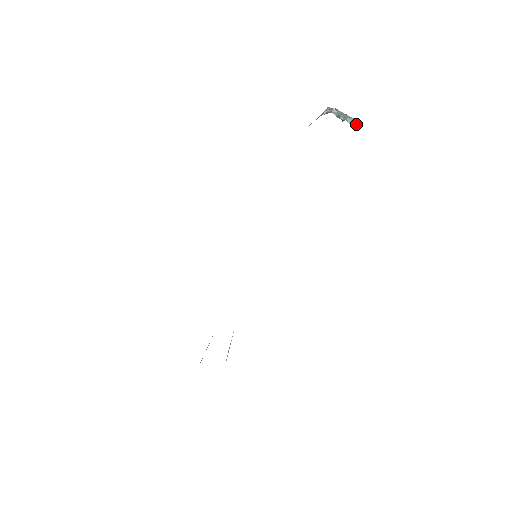
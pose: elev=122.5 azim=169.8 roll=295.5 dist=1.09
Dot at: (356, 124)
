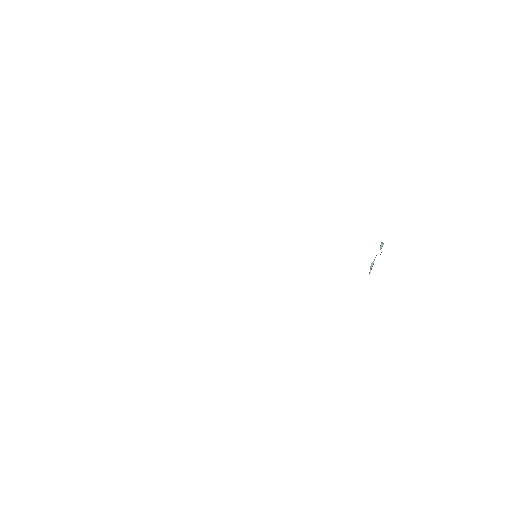
Dot at: (370, 271)
